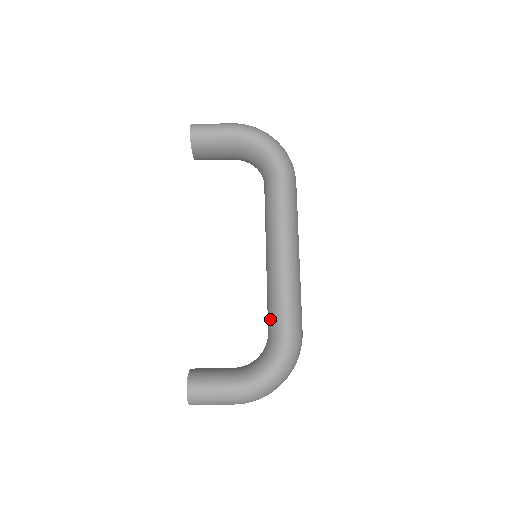
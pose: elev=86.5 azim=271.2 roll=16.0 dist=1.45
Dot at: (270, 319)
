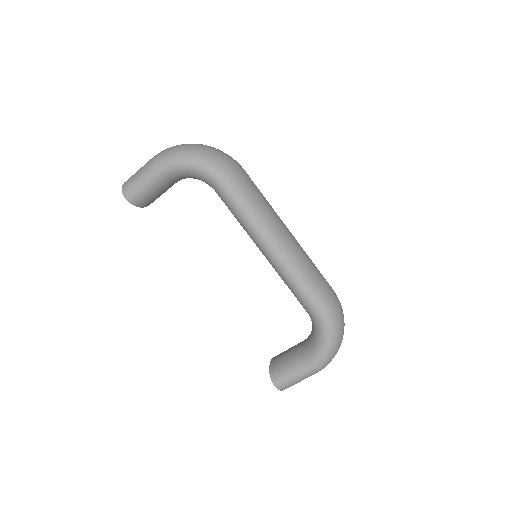
Dot at: occluded
